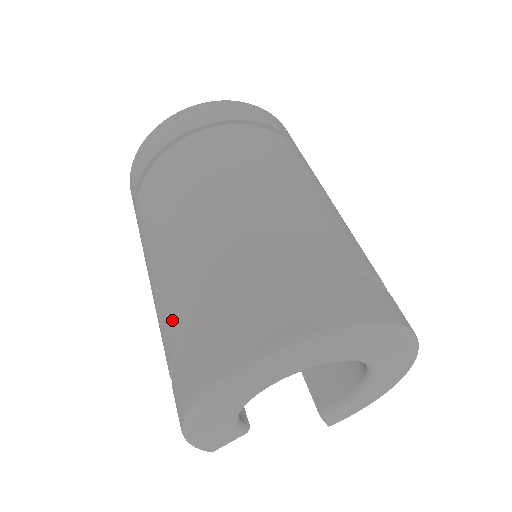
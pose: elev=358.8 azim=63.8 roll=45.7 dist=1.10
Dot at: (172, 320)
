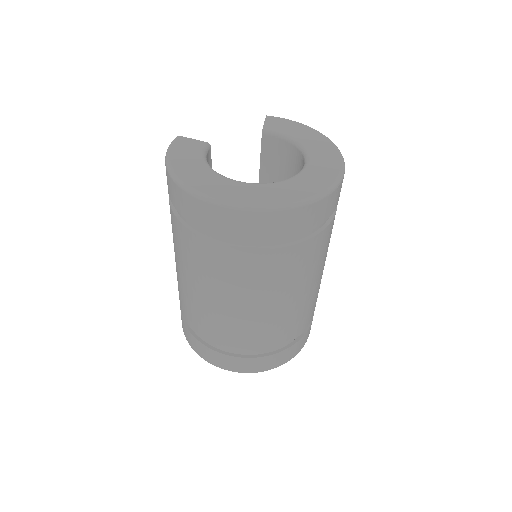
Dot at: (192, 321)
